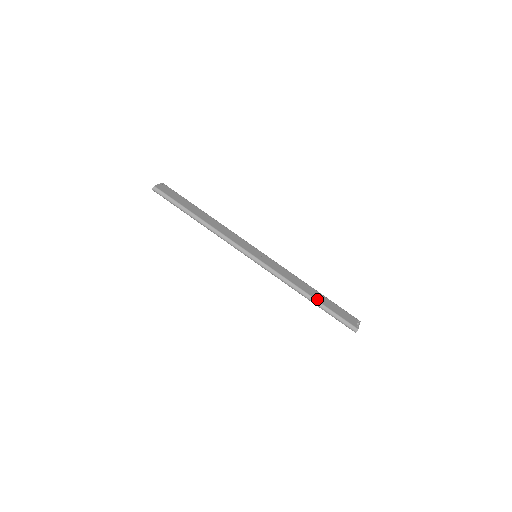
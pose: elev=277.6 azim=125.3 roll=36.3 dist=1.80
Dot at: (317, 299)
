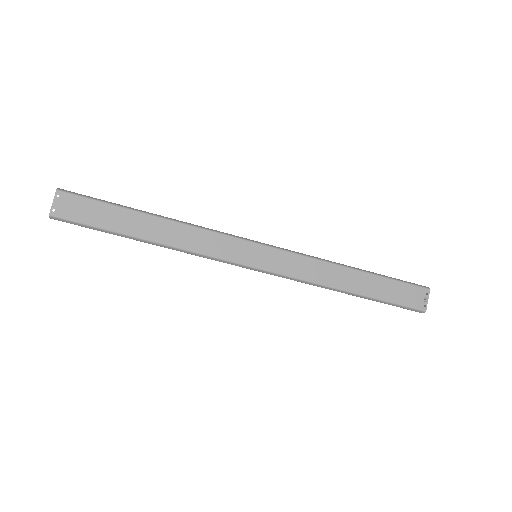
Dot at: (361, 292)
